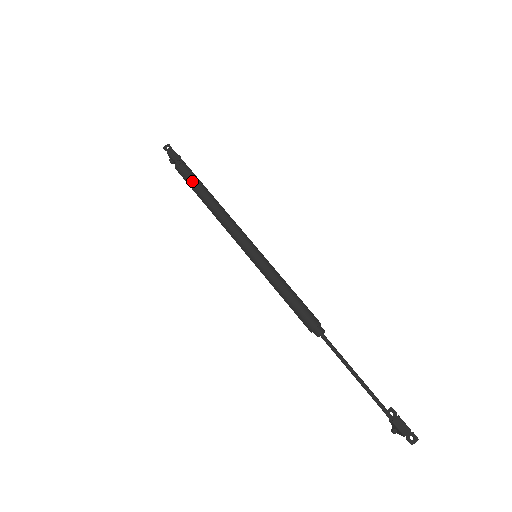
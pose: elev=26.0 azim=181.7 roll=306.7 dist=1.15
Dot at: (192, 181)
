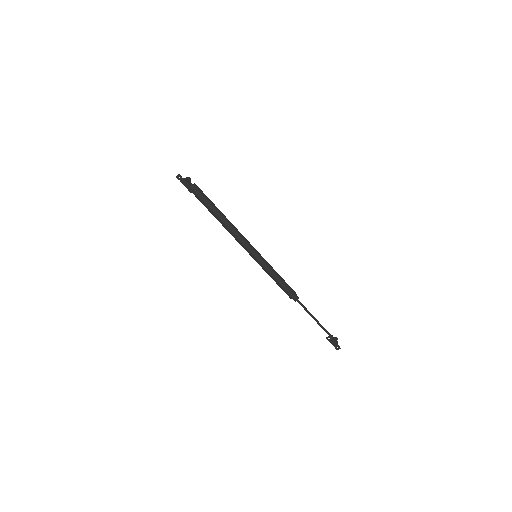
Dot at: (204, 205)
